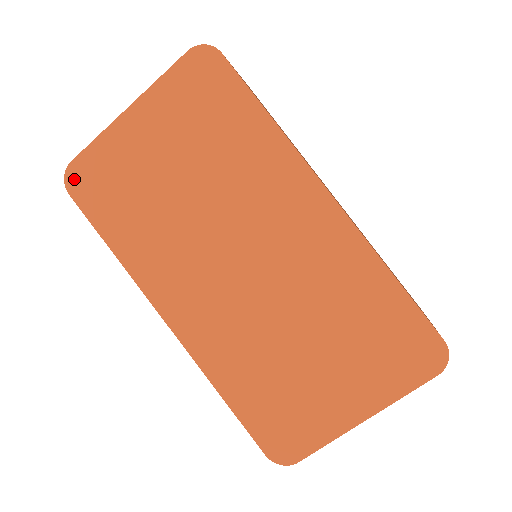
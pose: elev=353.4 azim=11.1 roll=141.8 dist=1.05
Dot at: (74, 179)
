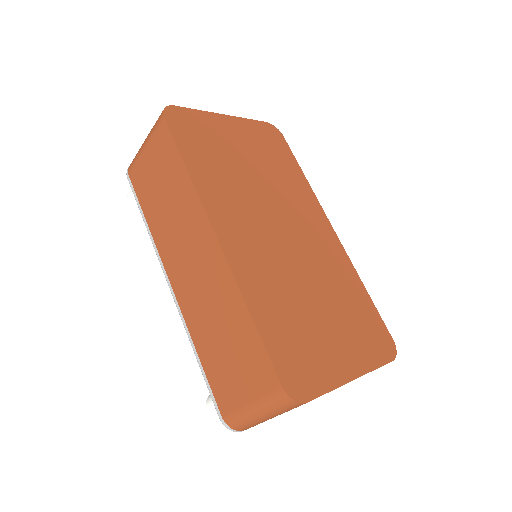
Dot at: (173, 114)
